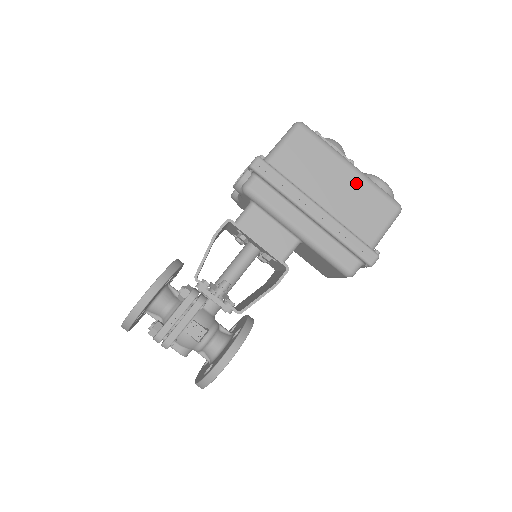
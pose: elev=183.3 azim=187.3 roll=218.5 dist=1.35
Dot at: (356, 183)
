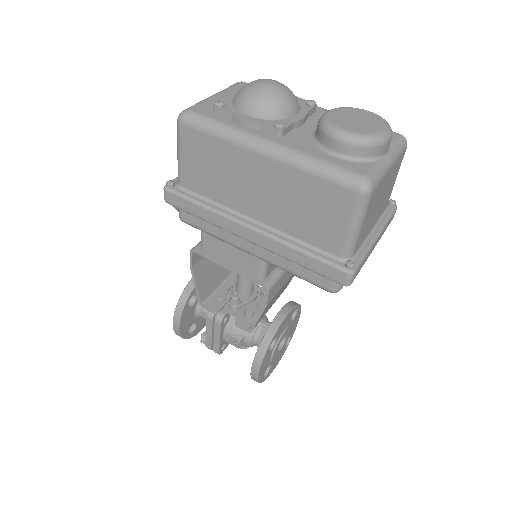
Dot at: (282, 175)
